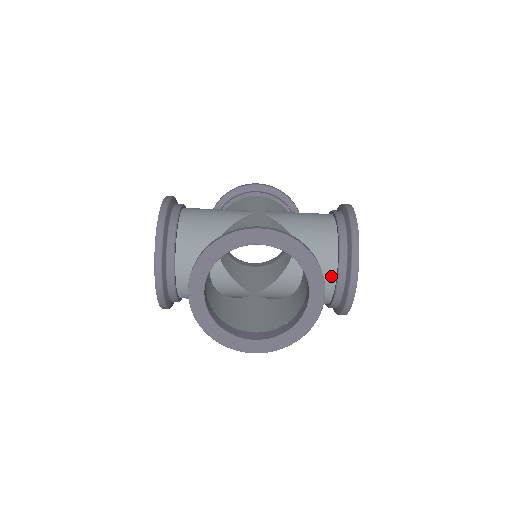
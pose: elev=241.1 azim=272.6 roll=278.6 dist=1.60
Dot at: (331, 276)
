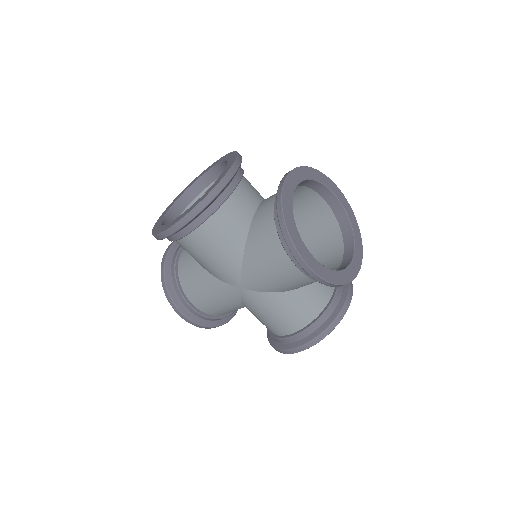
Dot at: (331, 287)
